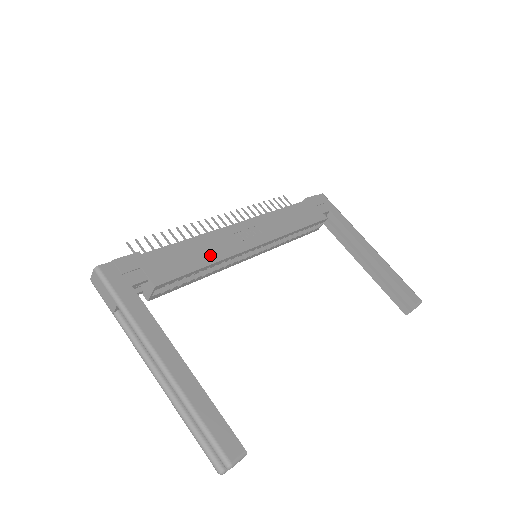
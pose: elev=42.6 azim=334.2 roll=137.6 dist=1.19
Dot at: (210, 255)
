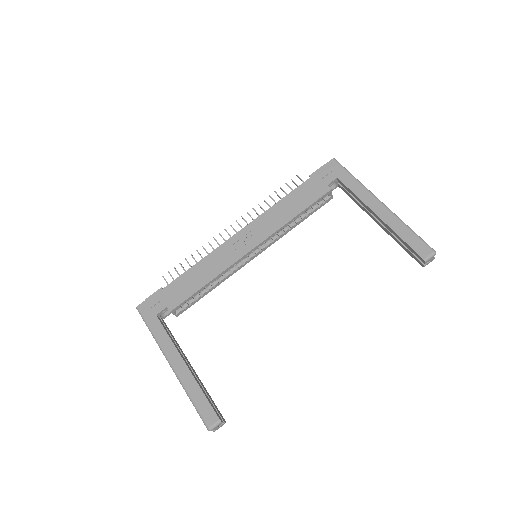
Dot at: (210, 273)
